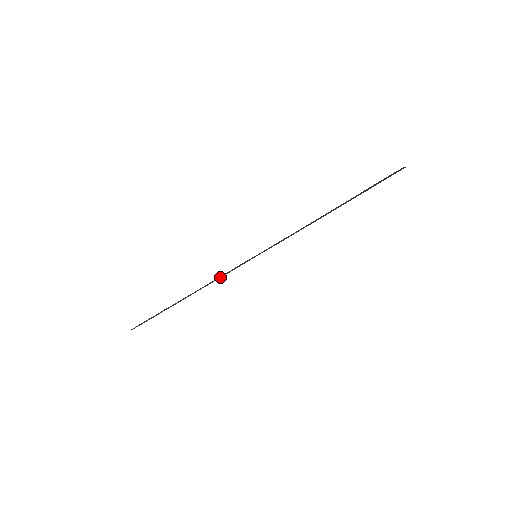
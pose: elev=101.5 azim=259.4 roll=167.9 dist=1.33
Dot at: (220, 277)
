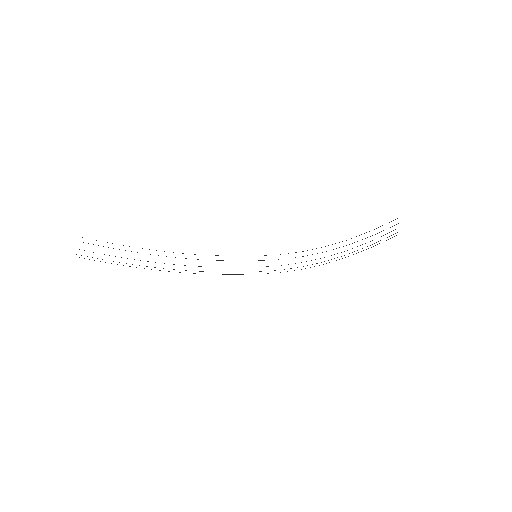
Dot at: occluded
